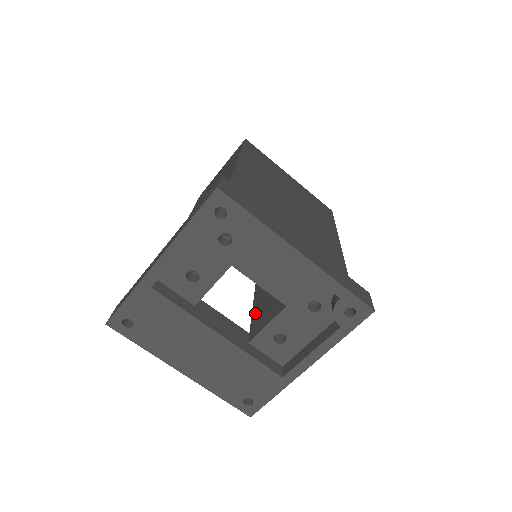
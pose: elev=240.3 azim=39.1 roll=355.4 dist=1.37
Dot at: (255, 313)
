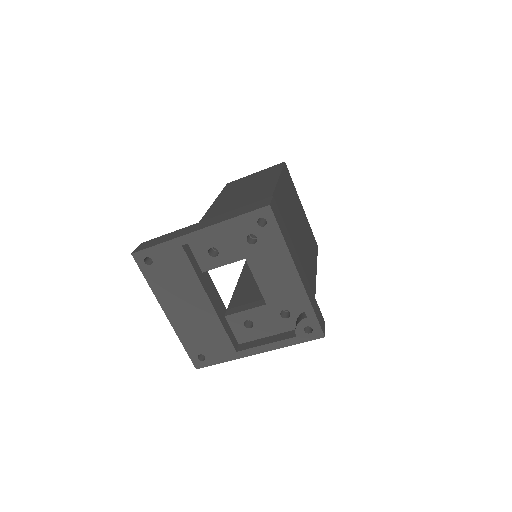
Dot at: (236, 297)
